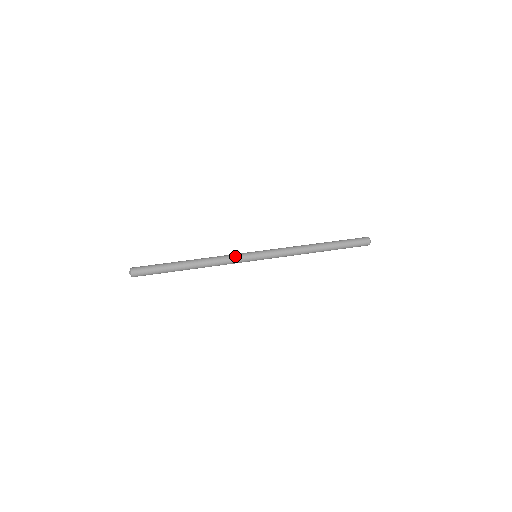
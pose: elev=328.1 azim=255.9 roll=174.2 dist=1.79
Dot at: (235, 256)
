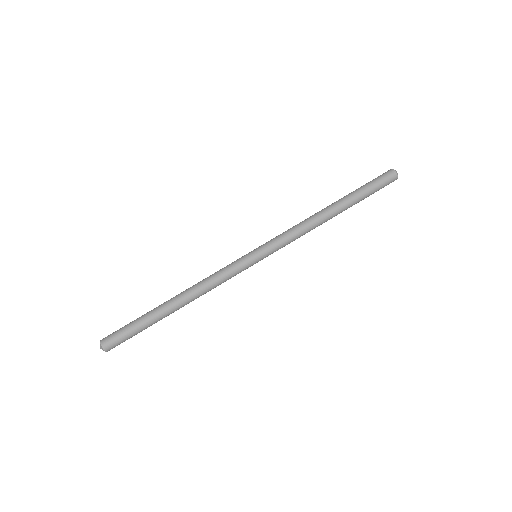
Dot at: (229, 269)
